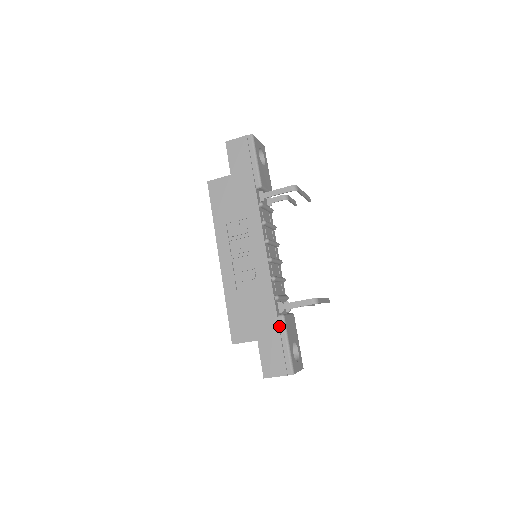
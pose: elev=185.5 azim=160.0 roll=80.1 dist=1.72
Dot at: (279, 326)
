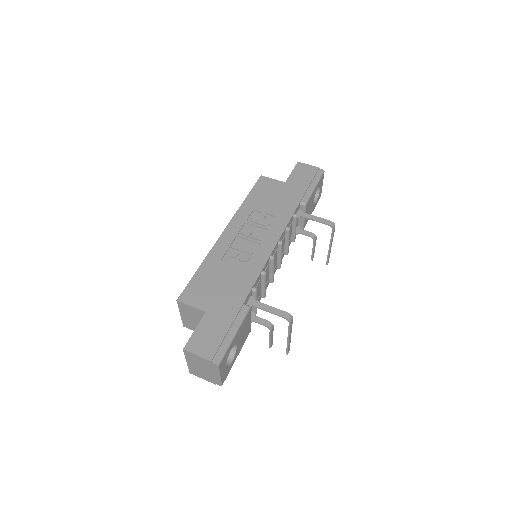
Dot at: (238, 313)
